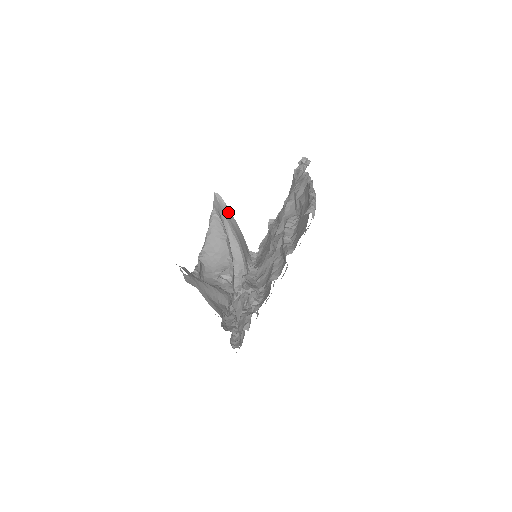
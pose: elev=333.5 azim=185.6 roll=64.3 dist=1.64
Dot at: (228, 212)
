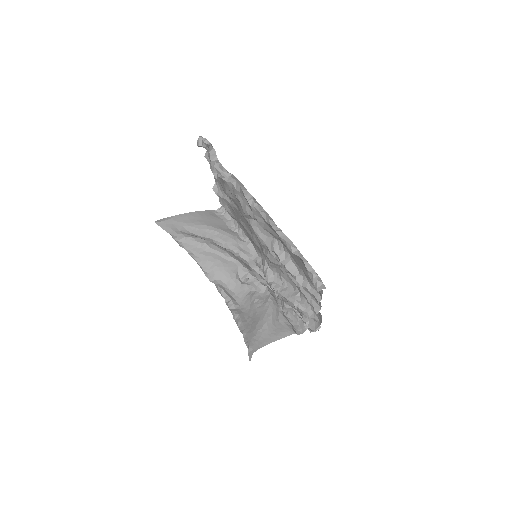
Dot at: (178, 218)
